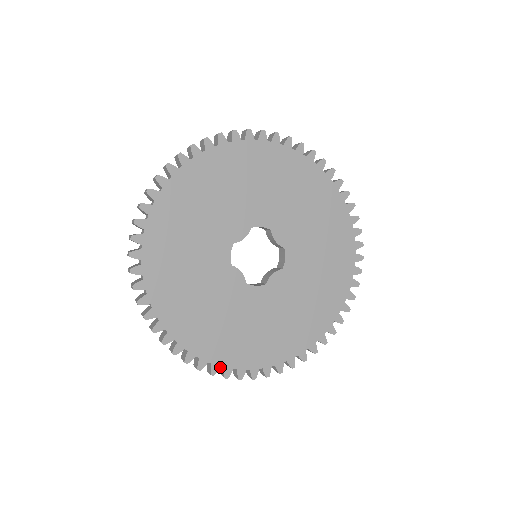
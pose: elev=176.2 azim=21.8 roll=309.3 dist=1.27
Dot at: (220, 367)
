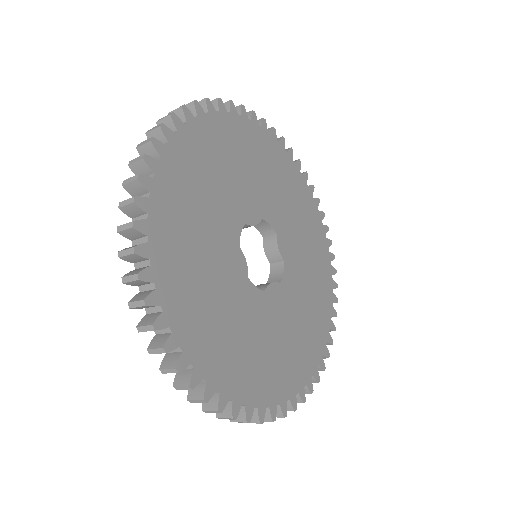
Dot at: occluded
